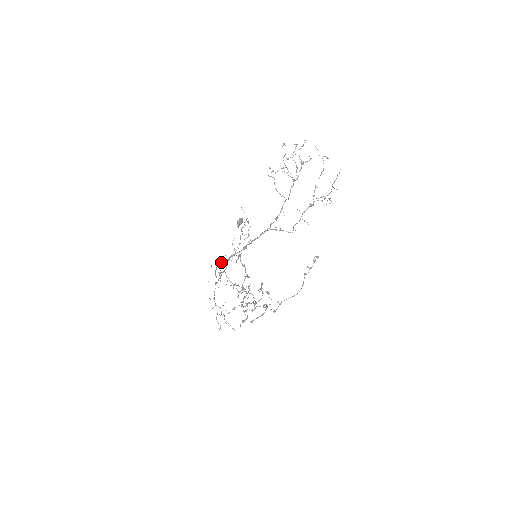
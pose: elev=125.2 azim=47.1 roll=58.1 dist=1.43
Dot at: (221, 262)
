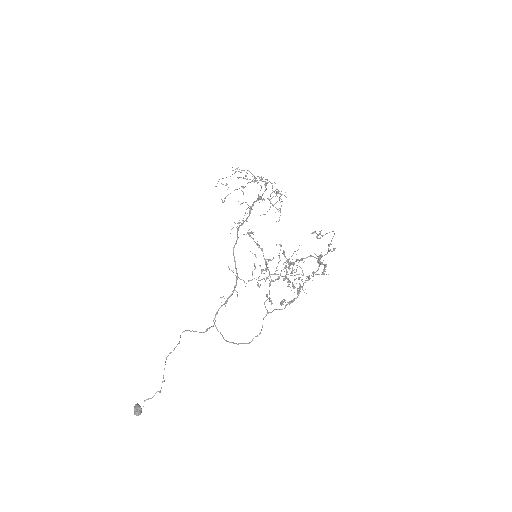
Dot at: occluded
